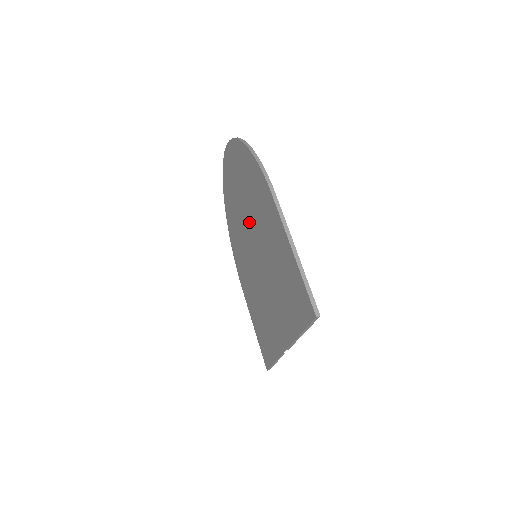
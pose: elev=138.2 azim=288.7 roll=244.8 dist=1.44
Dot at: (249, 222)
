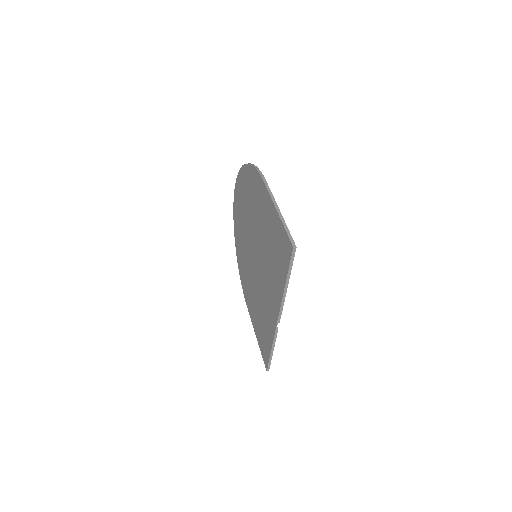
Dot at: (251, 229)
